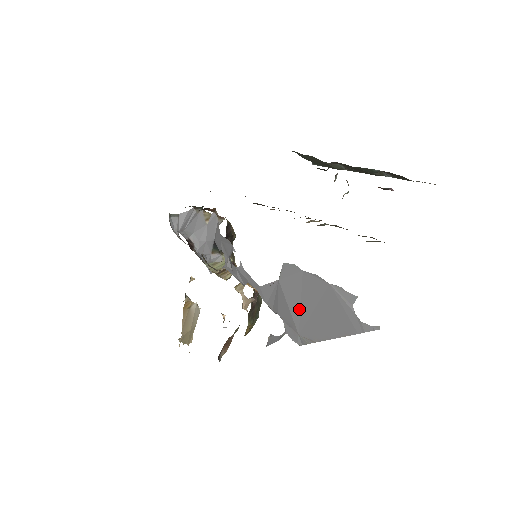
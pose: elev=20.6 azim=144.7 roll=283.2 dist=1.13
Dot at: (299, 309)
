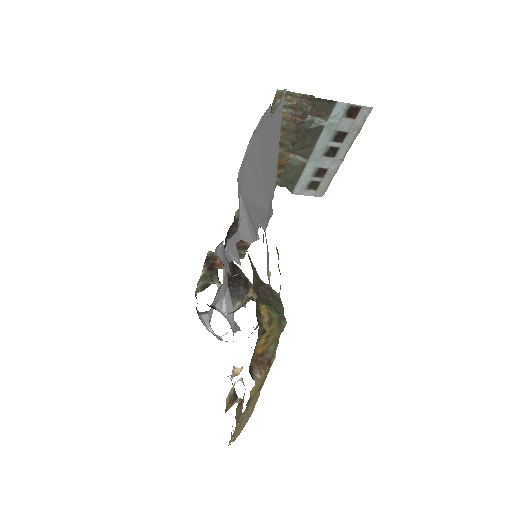
Dot at: (258, 189)
